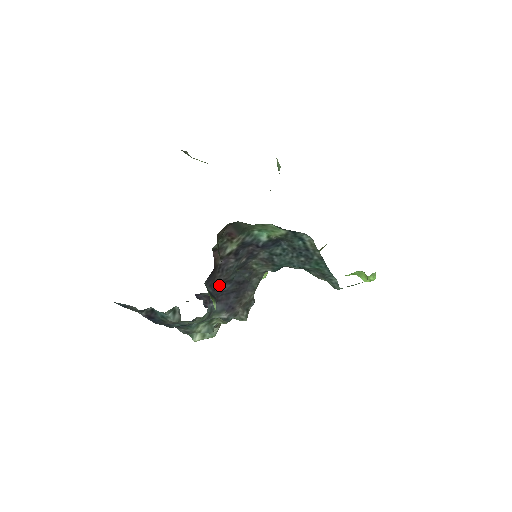
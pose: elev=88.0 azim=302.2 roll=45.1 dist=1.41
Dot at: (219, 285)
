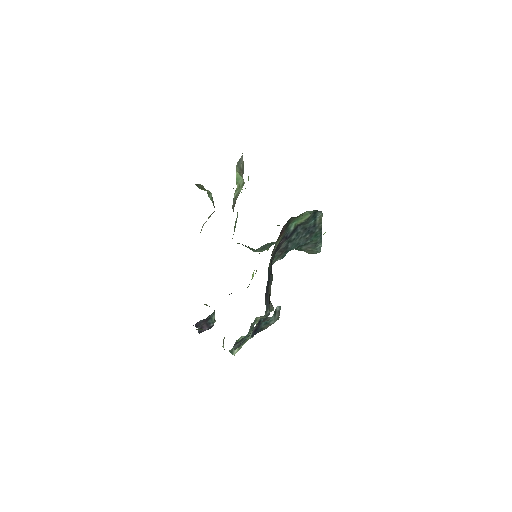
Dot at: occluded
